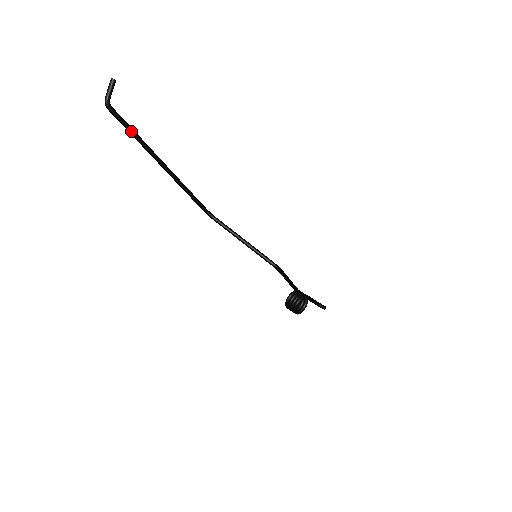
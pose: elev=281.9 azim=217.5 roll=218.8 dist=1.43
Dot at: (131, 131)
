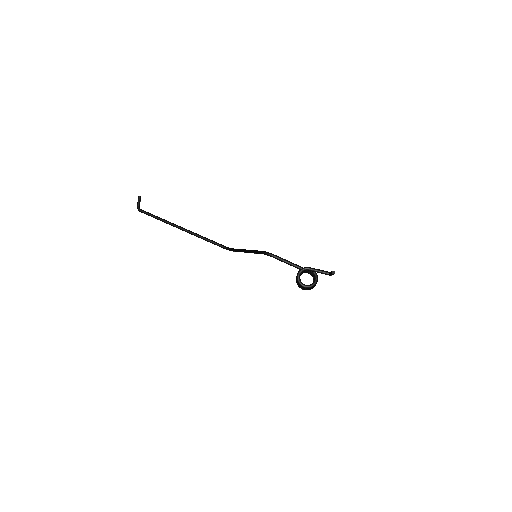
Dot at: (155, 217)
